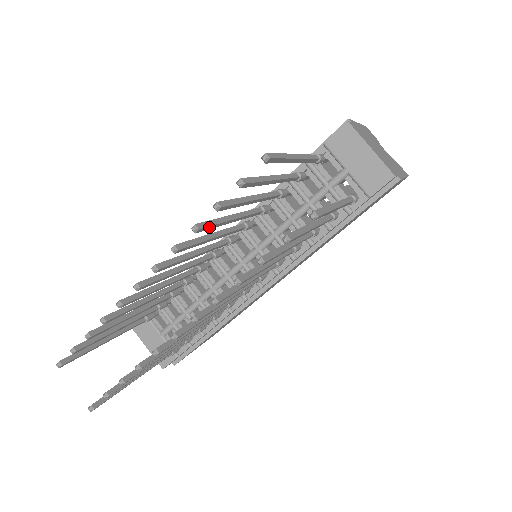
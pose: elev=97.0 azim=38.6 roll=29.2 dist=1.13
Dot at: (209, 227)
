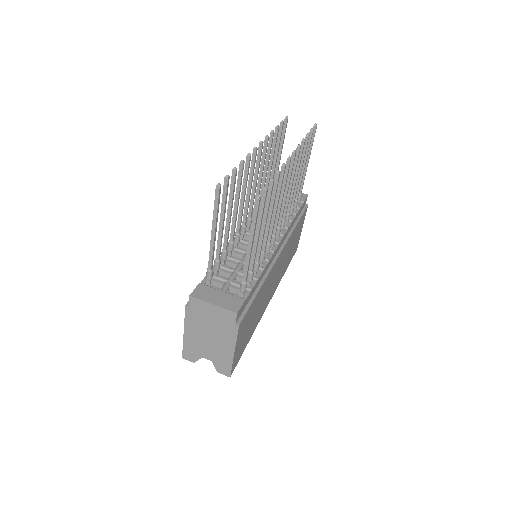
Dot at: occluded
